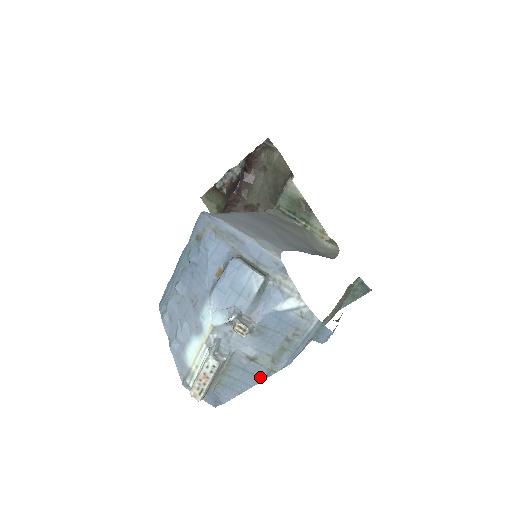
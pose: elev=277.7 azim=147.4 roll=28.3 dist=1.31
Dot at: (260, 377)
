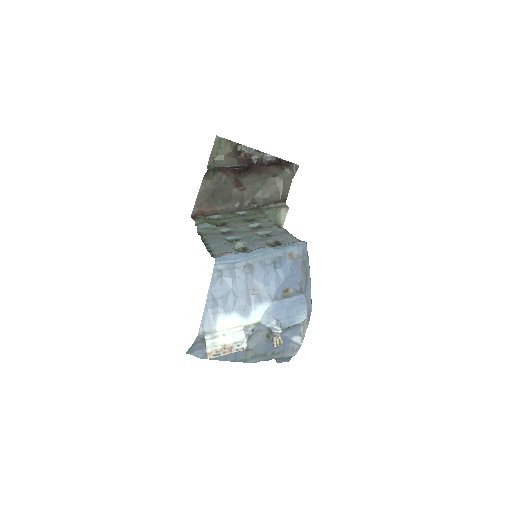
Dot at: (236, 359)
